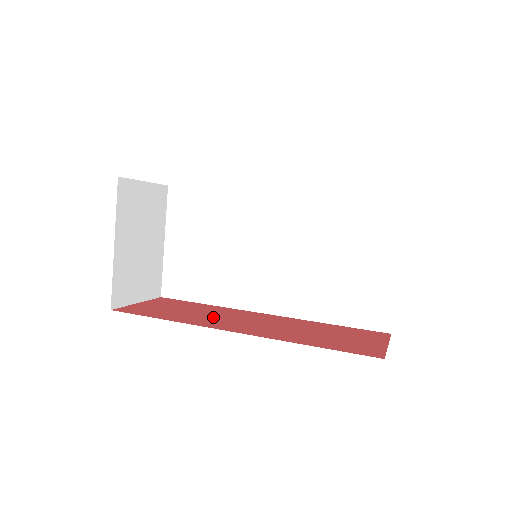
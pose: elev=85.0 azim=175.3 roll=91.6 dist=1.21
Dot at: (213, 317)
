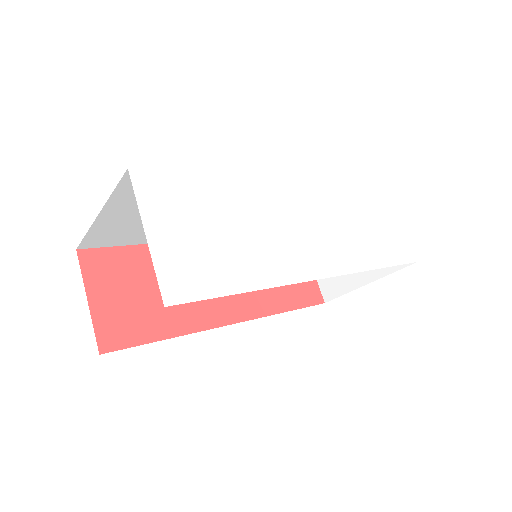
Dot at: occluded
